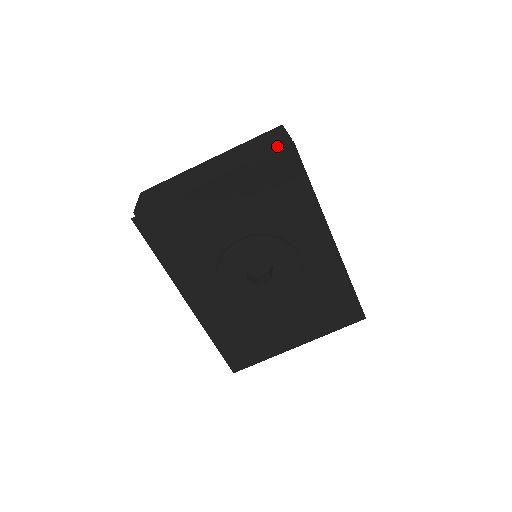
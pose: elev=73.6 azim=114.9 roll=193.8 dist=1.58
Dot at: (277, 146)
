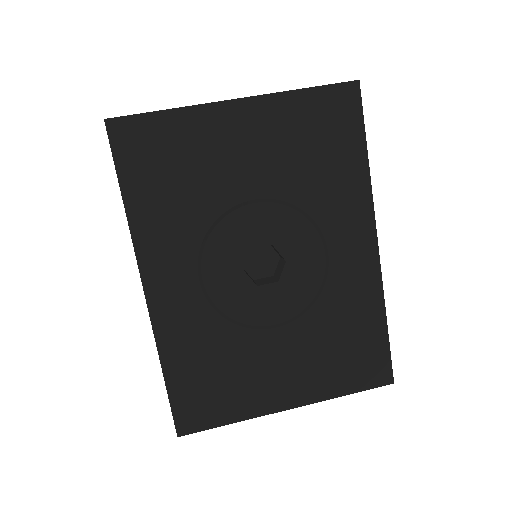
Dot at: occluded
